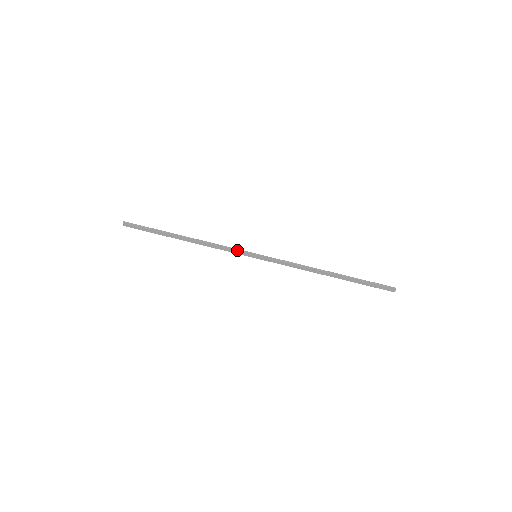
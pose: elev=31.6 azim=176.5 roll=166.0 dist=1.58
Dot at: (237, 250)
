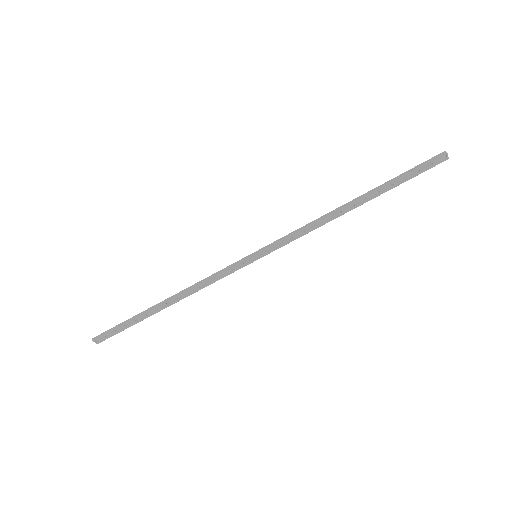
Dot at: (230, 266)
